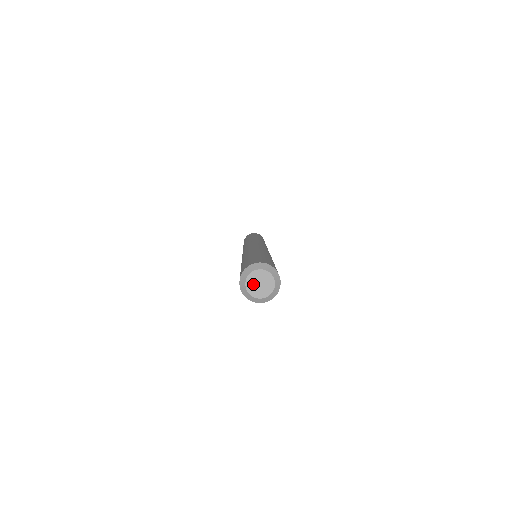
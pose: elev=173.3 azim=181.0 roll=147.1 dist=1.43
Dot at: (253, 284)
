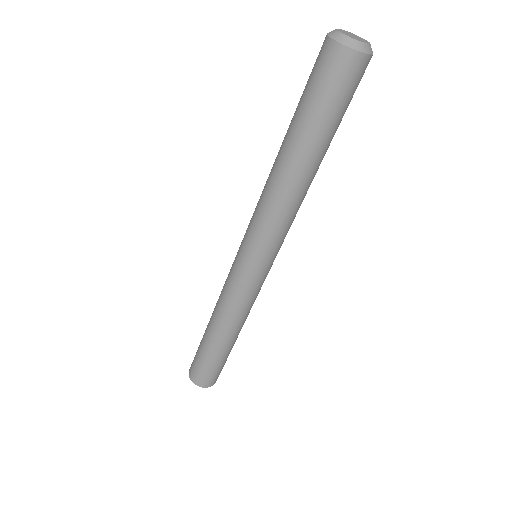
Dot at: (347, 33)
